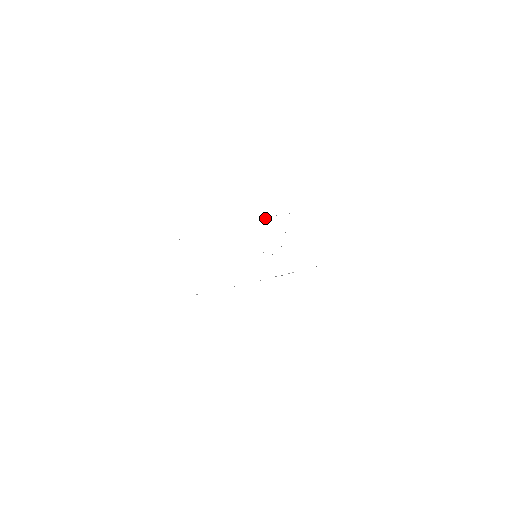
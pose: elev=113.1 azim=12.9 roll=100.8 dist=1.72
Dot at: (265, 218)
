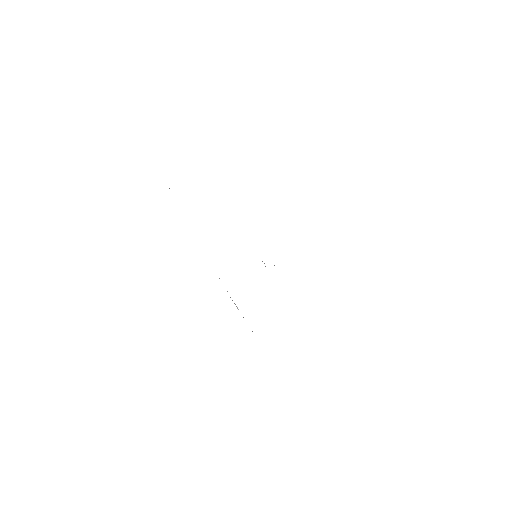
Dot at: occluded
